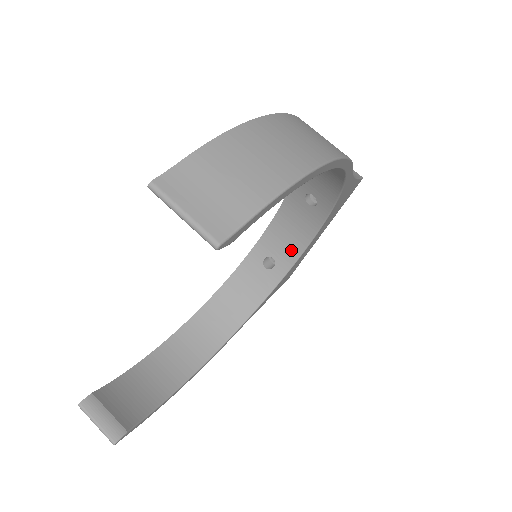
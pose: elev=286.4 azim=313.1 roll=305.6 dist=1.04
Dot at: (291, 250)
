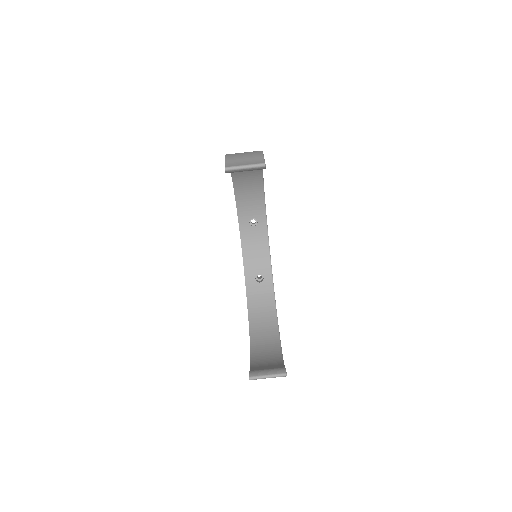
Dot at: (264, 261)
